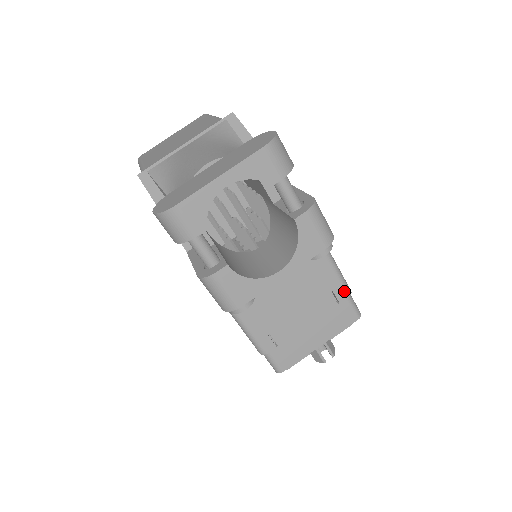
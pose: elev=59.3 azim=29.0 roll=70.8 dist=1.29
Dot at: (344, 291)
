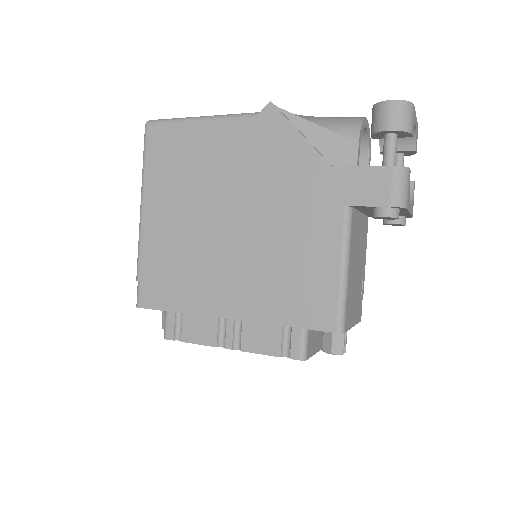
Dot at: occluded
